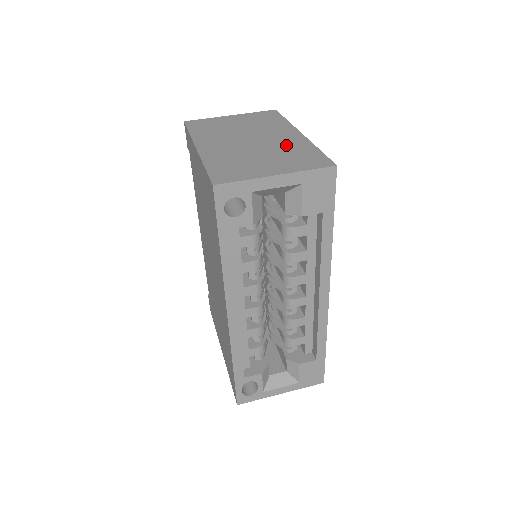
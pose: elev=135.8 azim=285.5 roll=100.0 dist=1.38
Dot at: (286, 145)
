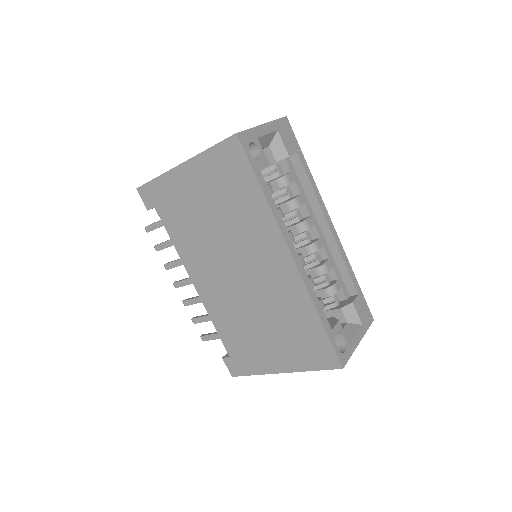
Dot at: occluded
